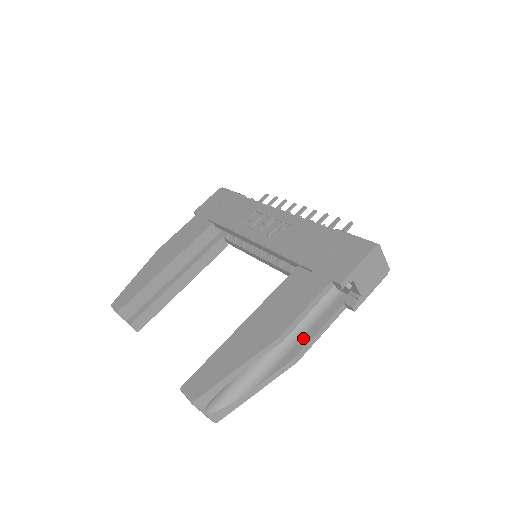
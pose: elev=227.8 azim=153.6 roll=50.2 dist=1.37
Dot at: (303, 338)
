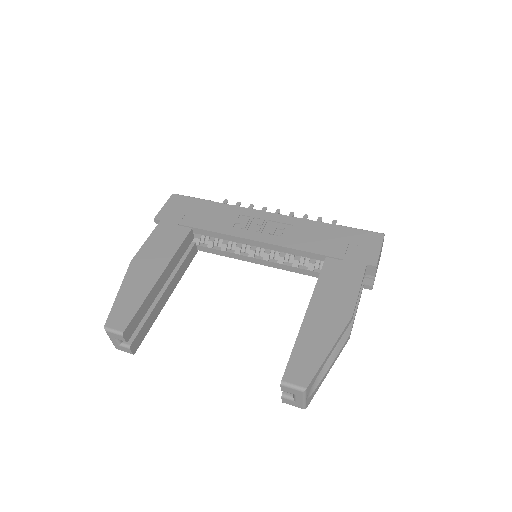
Dot at: occluded
